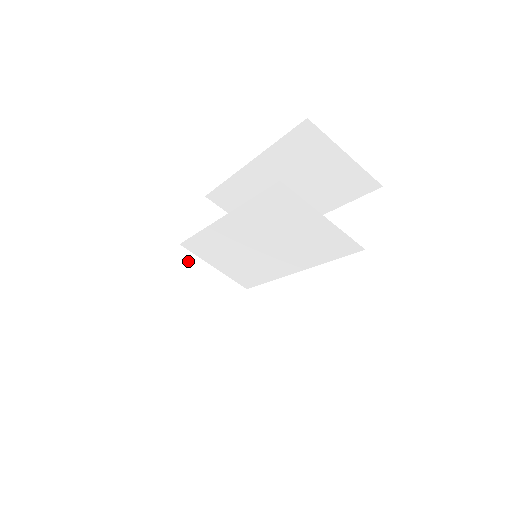
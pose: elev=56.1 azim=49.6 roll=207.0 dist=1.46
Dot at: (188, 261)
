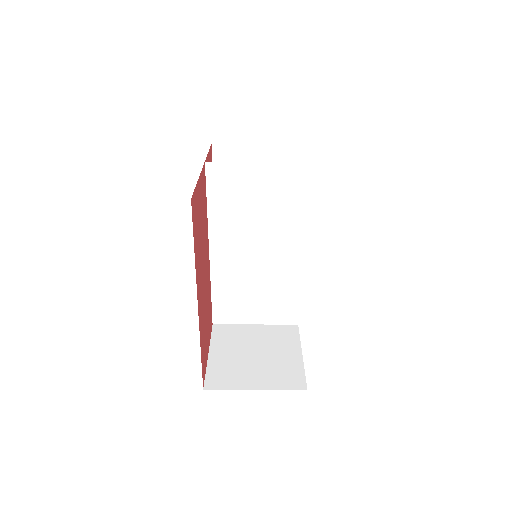
Dot at: (227, 330)
